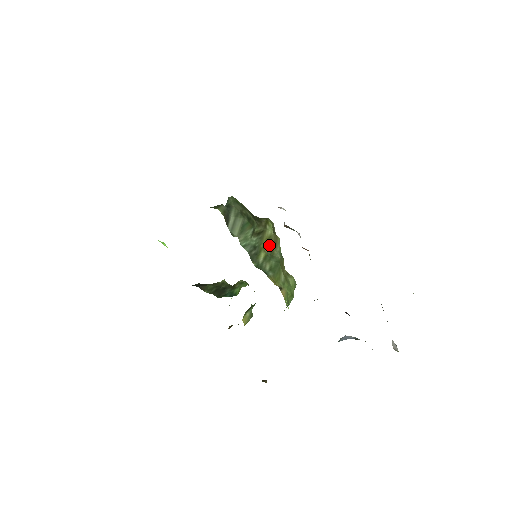
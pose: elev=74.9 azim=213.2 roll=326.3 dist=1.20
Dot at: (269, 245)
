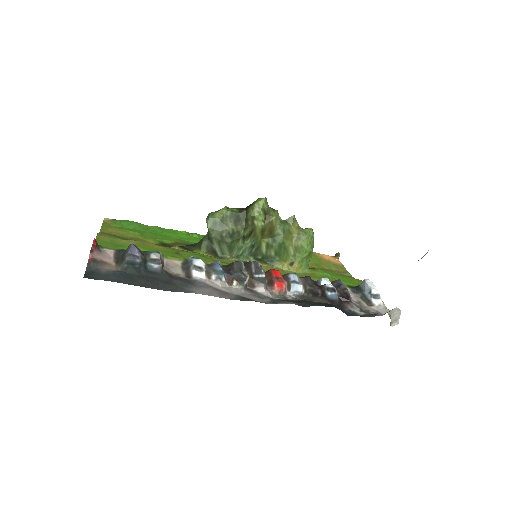
Dot at: (266, 233)
